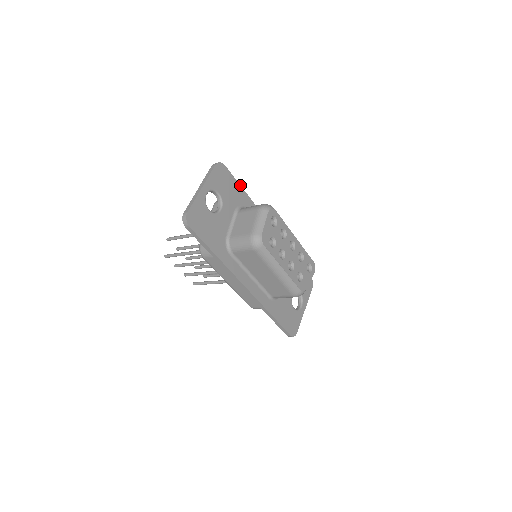
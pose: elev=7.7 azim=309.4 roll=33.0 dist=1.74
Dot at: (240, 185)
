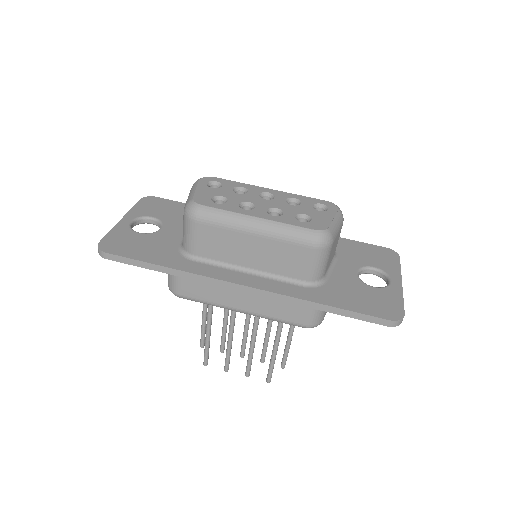
Dot at: occluded
